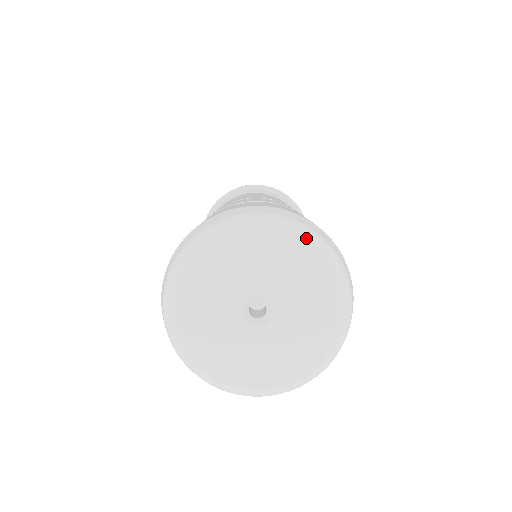
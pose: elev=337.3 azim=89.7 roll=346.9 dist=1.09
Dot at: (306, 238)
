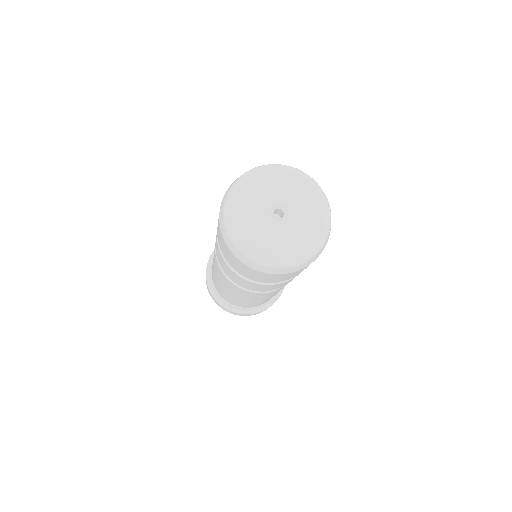
Dot at: (300, 173)
